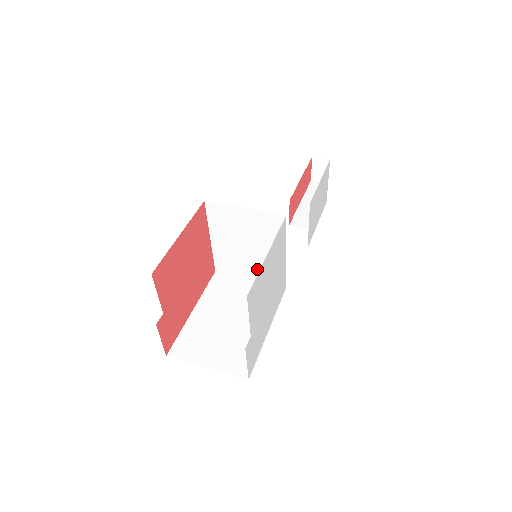
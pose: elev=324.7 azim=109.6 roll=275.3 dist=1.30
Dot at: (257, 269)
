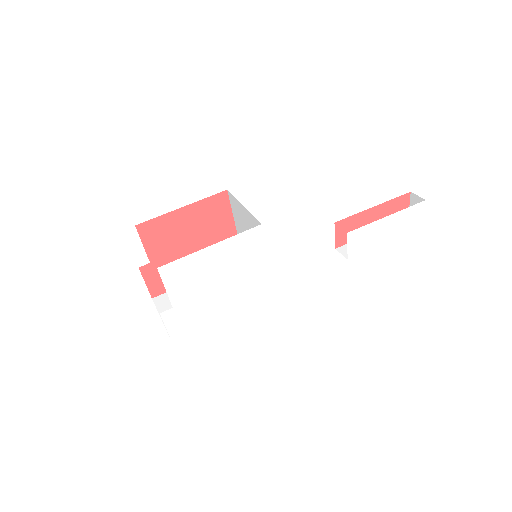
Dot at: occluded
